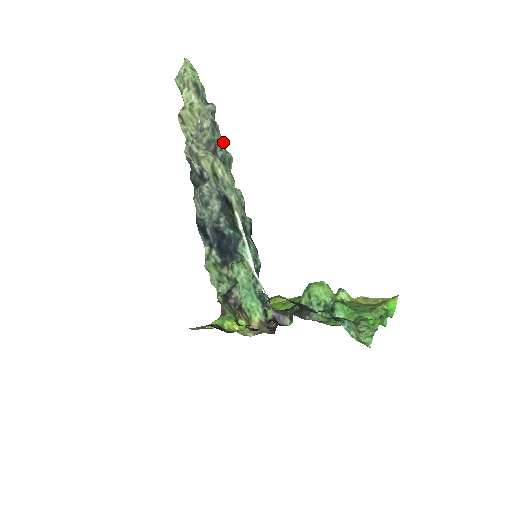
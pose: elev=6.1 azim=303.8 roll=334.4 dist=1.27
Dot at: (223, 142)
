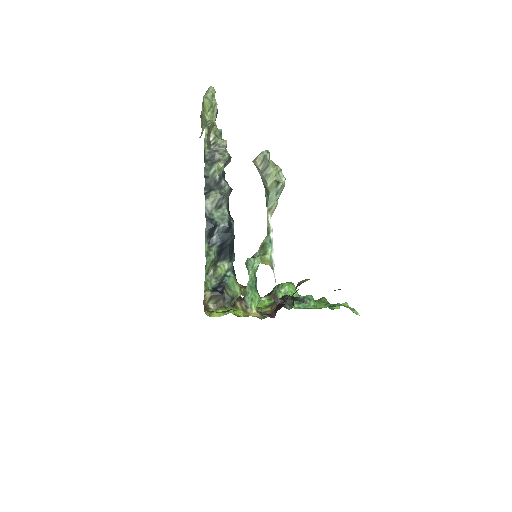
Dot at: occluded
